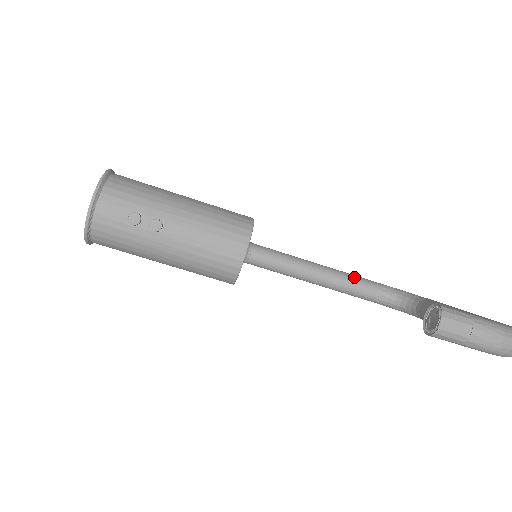
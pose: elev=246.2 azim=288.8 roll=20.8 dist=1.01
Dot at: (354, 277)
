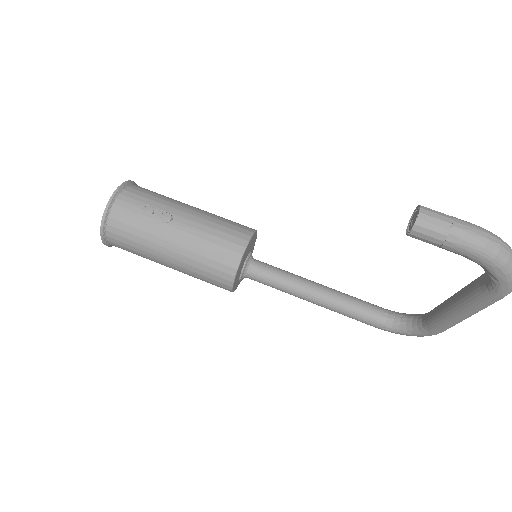
Dot at: (356, 298)
